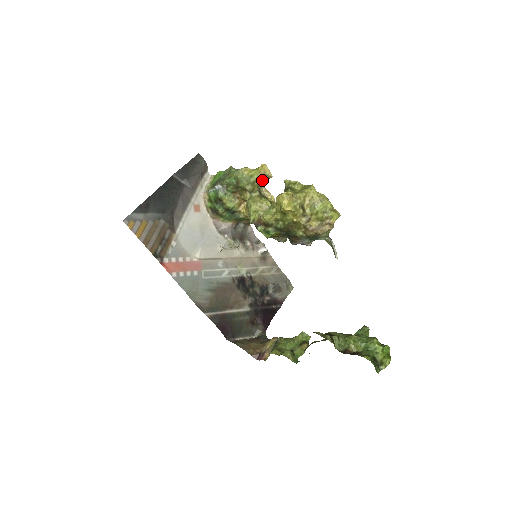
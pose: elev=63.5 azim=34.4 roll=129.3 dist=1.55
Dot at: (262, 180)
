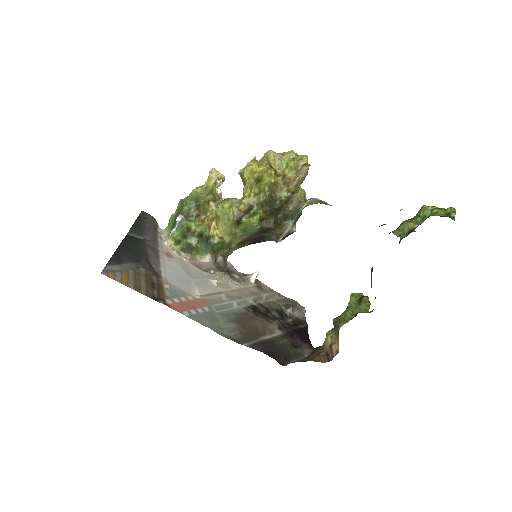
Dot at: (217, 190)
